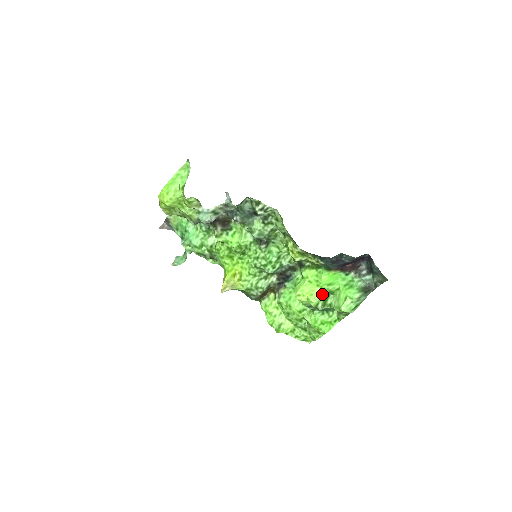
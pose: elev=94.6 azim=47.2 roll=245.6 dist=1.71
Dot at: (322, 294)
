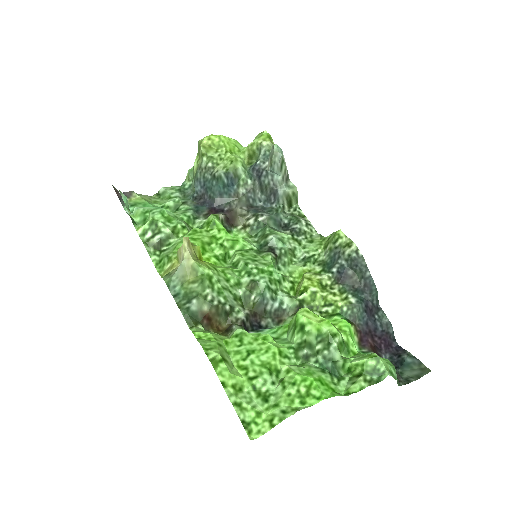
Dot at: (341, 333)
